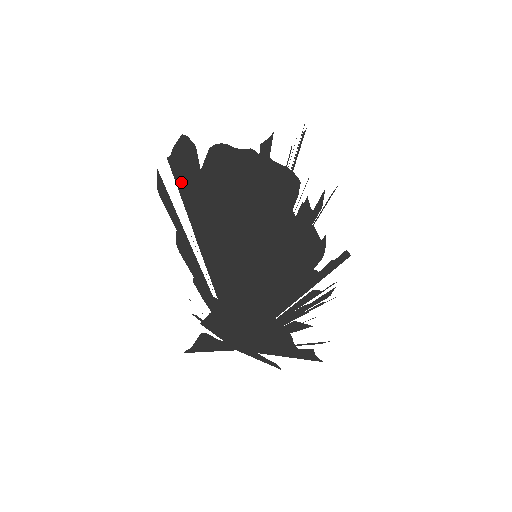
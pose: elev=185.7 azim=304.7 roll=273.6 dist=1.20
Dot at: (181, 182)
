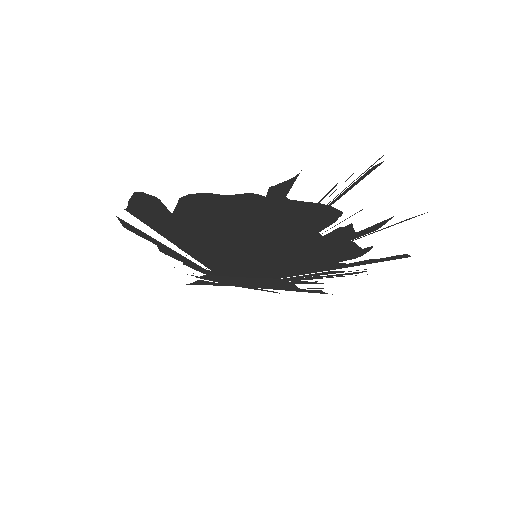
Dot at: (150, 222)
